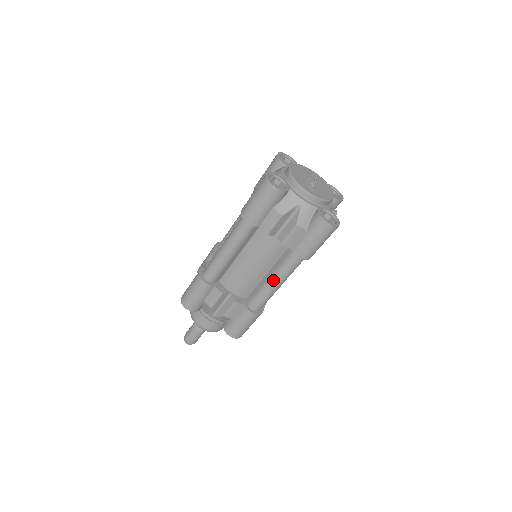
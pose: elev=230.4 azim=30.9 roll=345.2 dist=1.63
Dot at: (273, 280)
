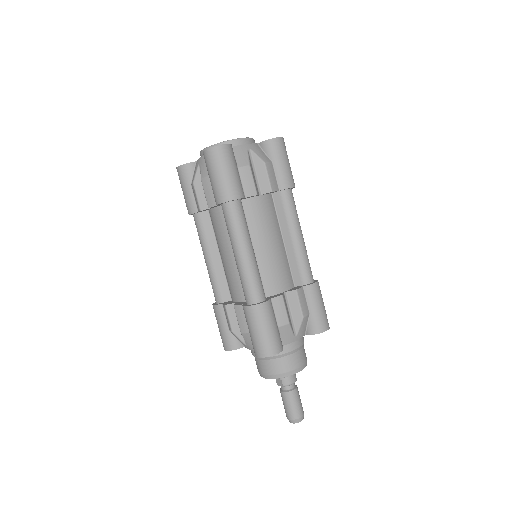
Dot at: (296, 235)
